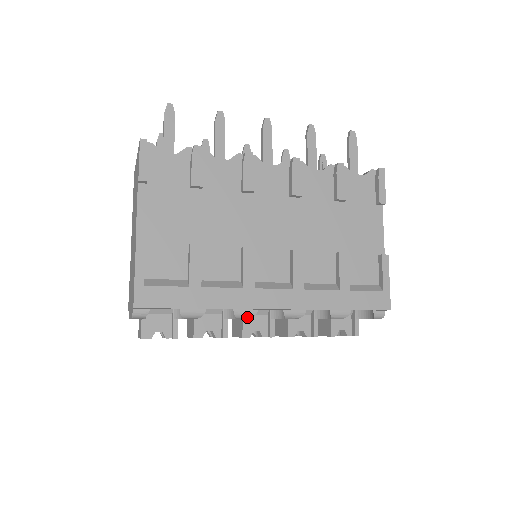
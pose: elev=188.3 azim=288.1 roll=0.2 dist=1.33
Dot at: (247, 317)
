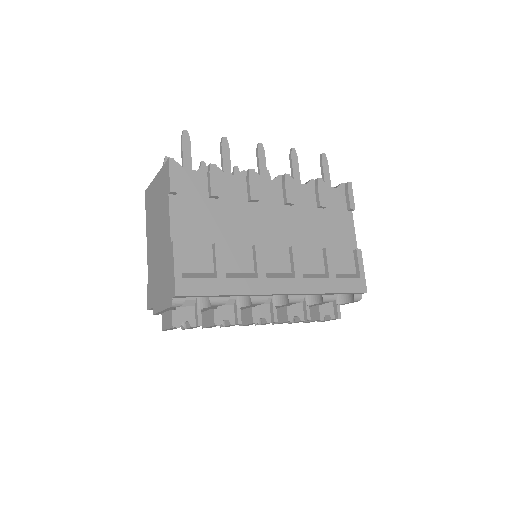
Dot at: (260, 303)
